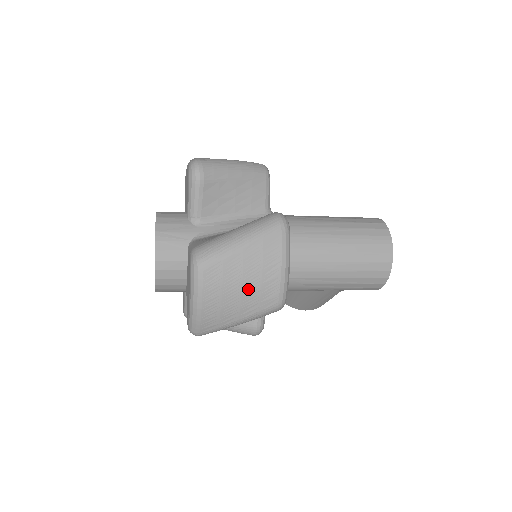
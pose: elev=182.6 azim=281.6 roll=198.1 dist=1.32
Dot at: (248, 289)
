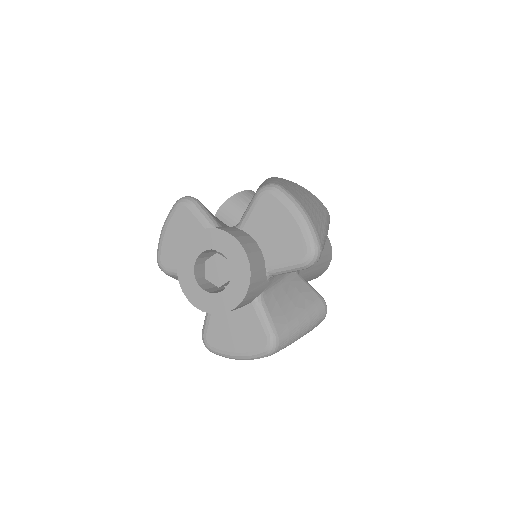
Dot at: occluded
